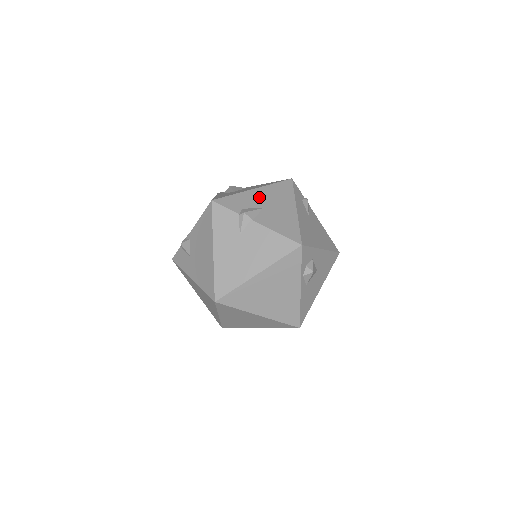
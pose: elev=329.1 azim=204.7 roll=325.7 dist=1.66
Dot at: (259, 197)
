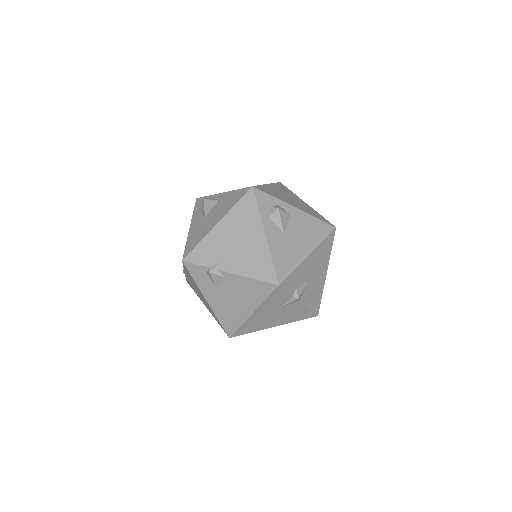
Dot at: (310, 266)
